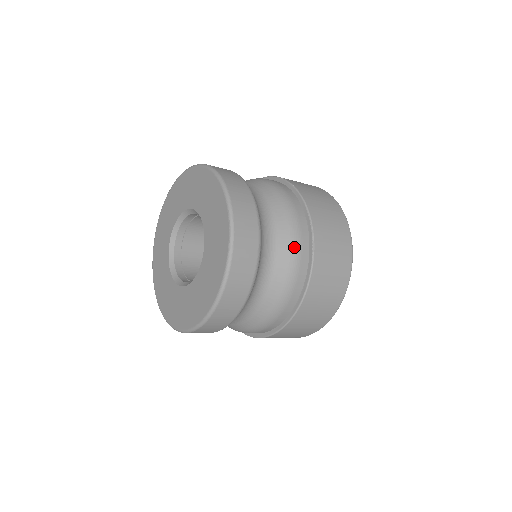
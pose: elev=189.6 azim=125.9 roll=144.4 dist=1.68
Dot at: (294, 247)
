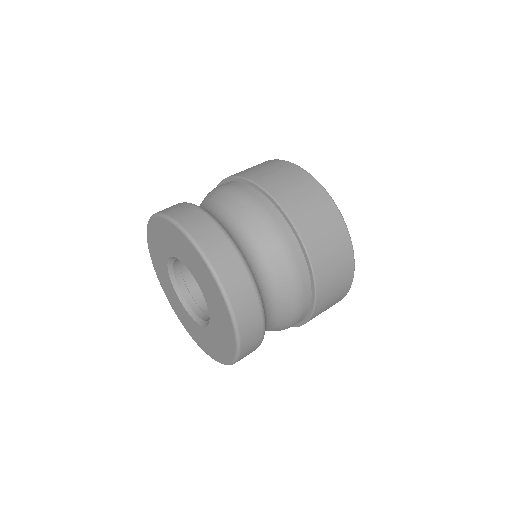
Dot at: (279, 243)
